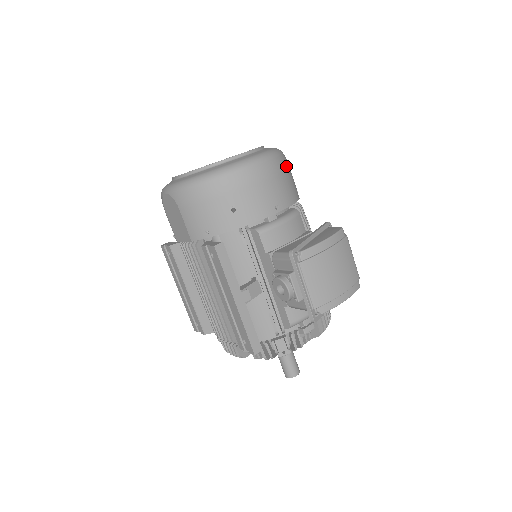
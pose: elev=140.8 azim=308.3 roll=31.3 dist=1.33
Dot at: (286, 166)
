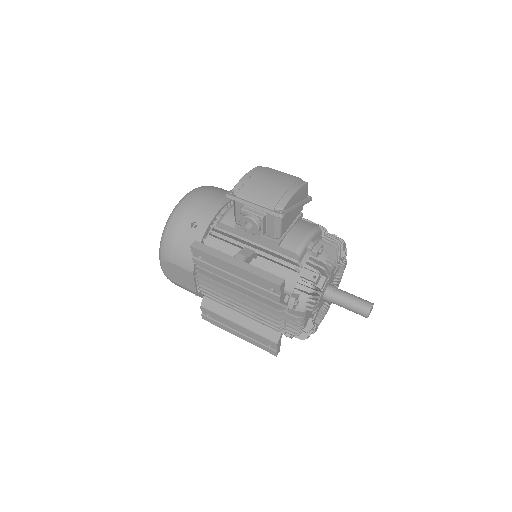
Dot at: (216, 187)
